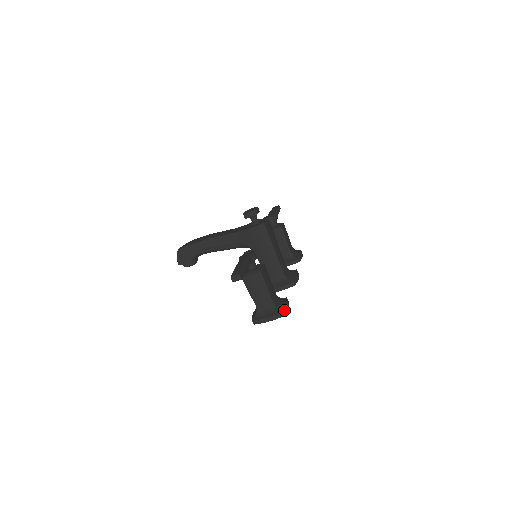
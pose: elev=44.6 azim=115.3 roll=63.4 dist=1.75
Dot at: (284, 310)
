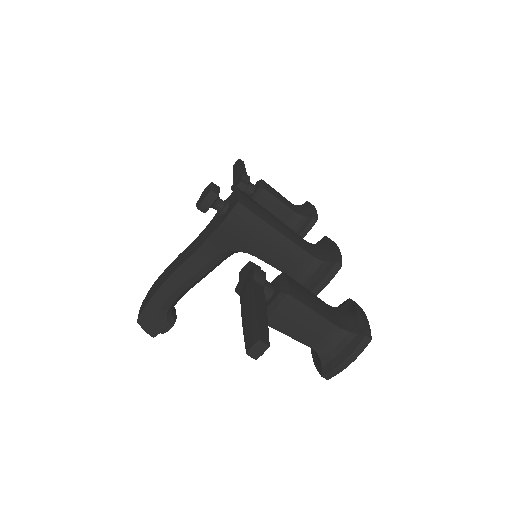
Dot at: (365, 329)
